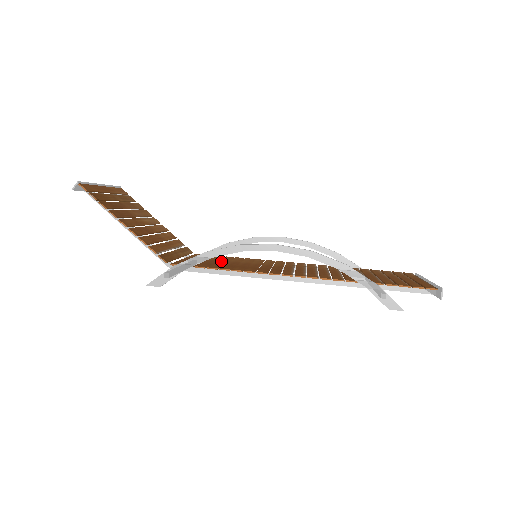
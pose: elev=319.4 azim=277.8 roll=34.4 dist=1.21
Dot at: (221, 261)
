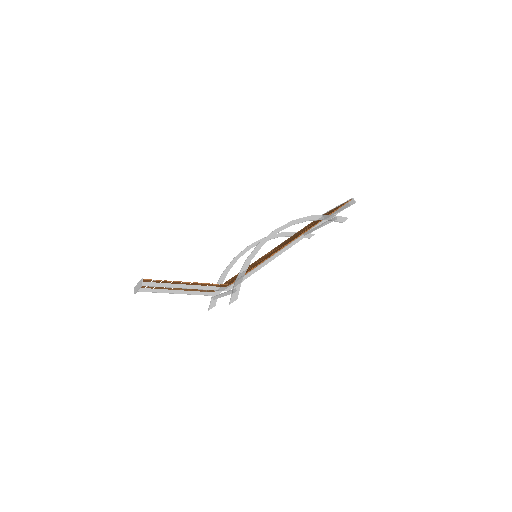
Dot at: occluded
